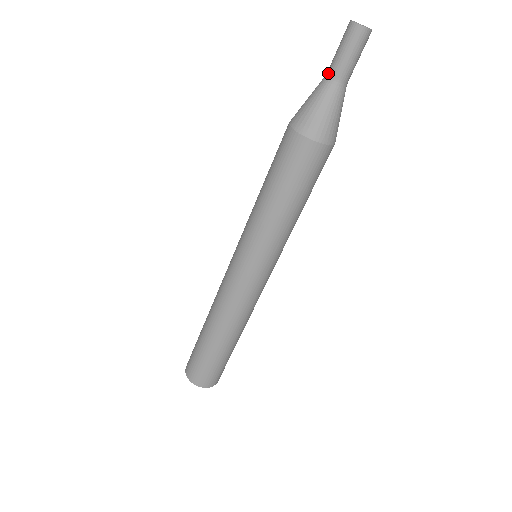
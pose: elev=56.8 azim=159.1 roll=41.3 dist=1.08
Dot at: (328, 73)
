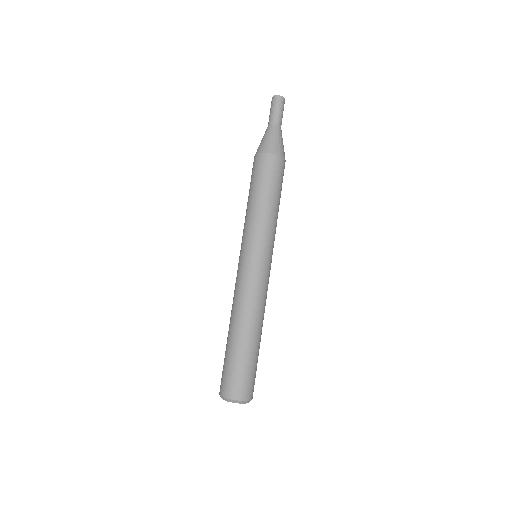
Dot at: (273, 122)
